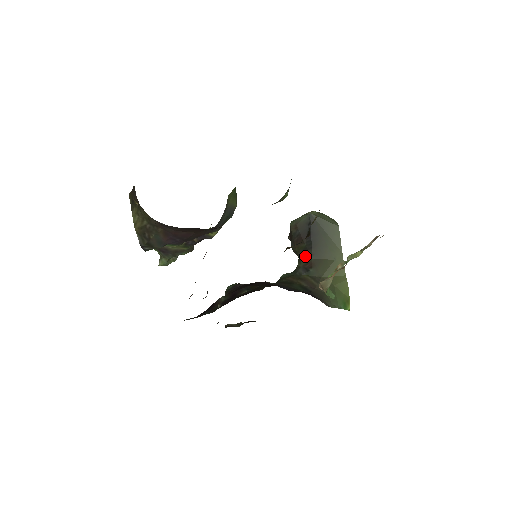
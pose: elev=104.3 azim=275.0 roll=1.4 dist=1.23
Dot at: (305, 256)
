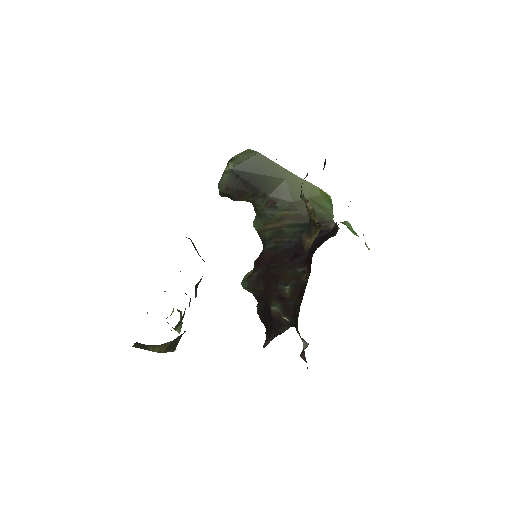
Dot at: (259, 199)
